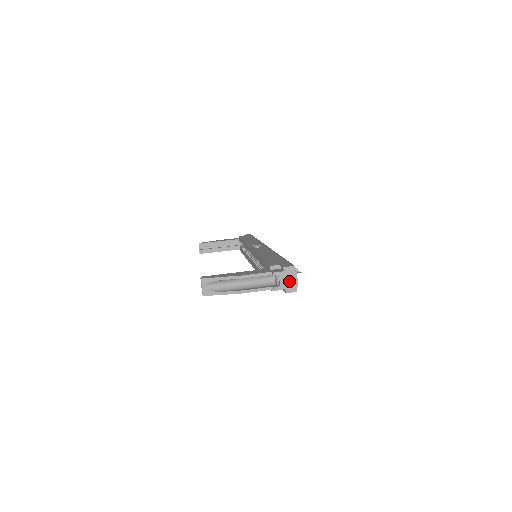
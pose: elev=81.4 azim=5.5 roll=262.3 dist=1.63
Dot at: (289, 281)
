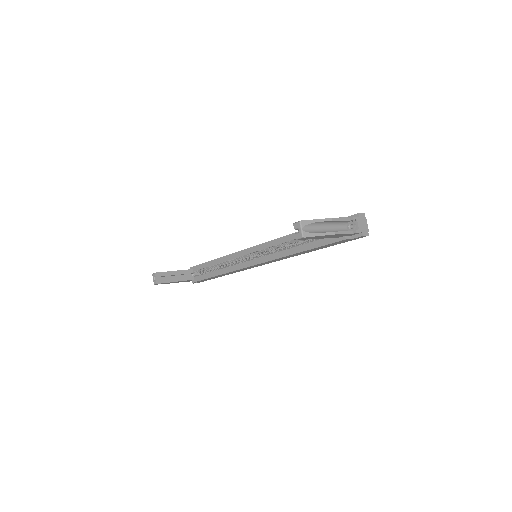
Dot at: (363, 226)
